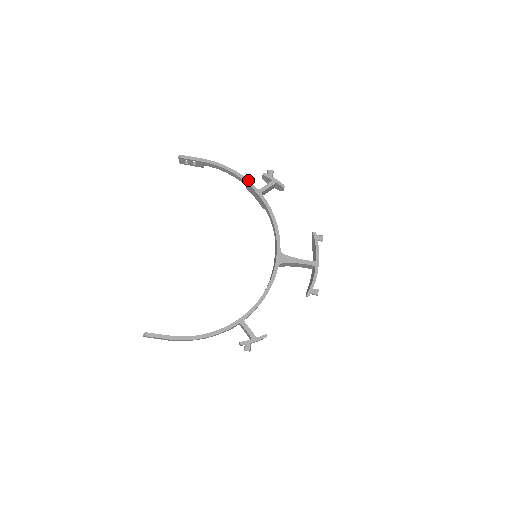
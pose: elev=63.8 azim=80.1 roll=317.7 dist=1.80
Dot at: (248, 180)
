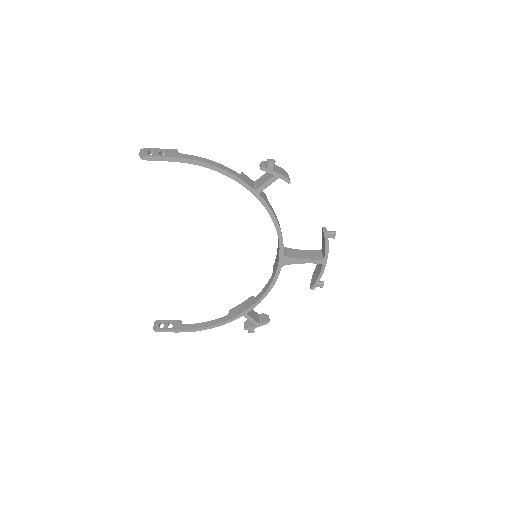
Dot at: (240, 179)
